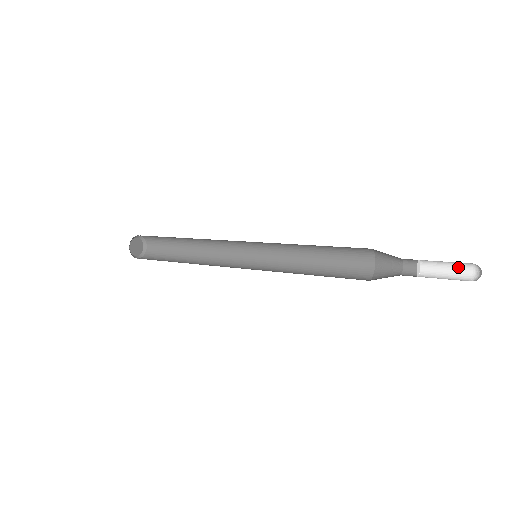
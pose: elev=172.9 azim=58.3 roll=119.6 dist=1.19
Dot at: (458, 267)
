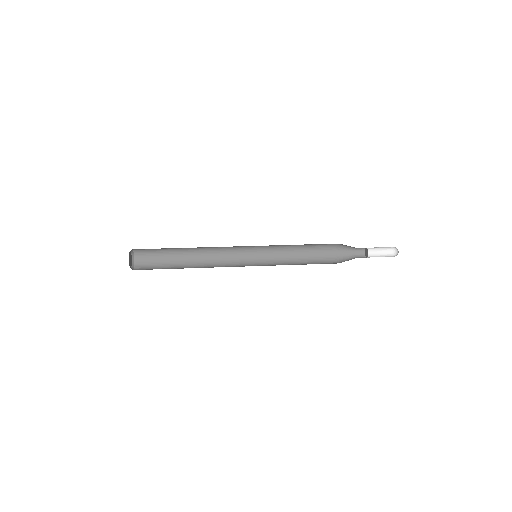
Dot at: (384, 253)
